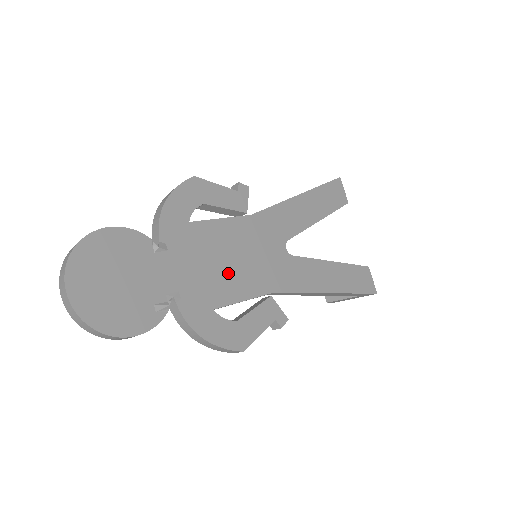
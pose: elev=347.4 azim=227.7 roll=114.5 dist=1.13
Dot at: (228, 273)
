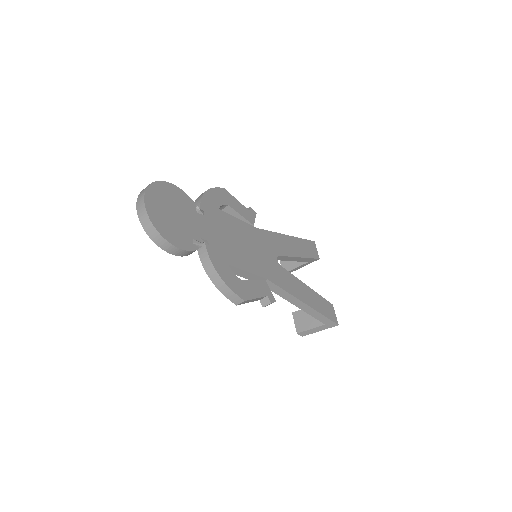
Dot at: (239, 250)
